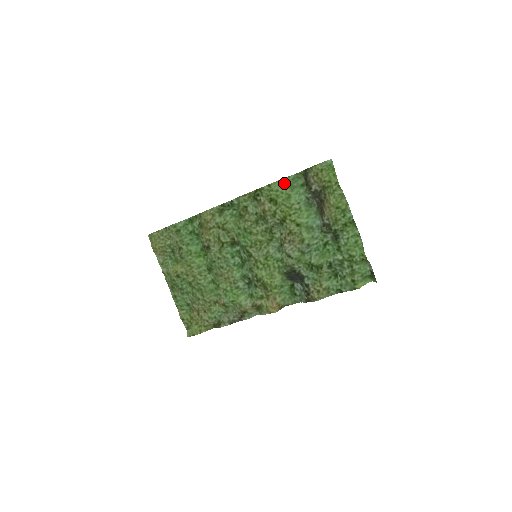
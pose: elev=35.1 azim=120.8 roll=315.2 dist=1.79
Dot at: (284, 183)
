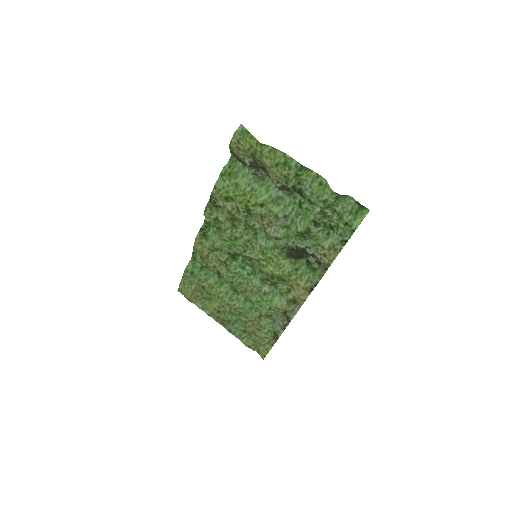
Dot at: (224, 176)
